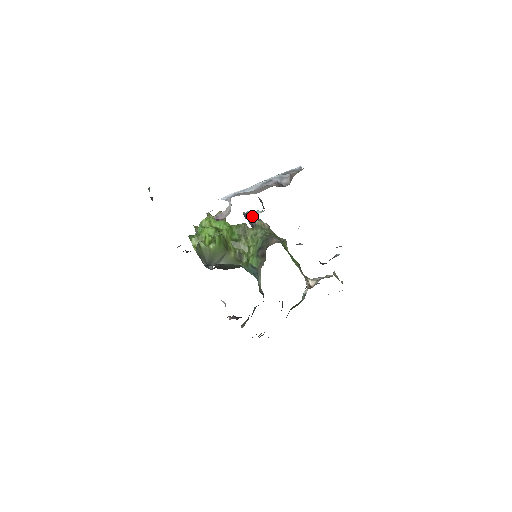
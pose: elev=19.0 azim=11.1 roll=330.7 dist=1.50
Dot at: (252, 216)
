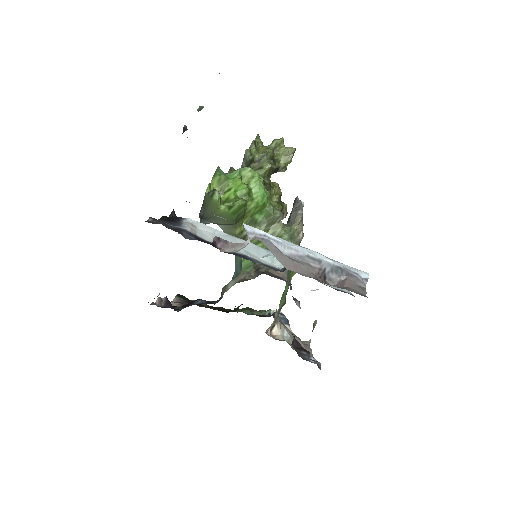
Dot at: (268, 258)
